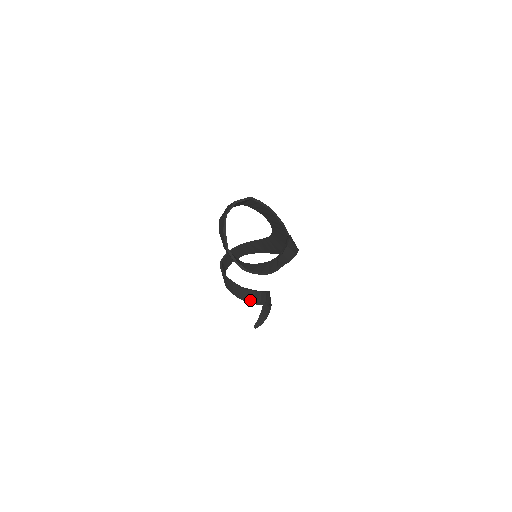
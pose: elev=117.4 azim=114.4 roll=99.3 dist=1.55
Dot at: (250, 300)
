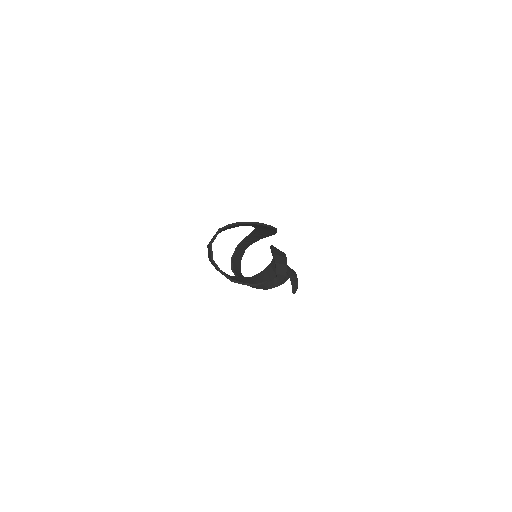
Dot at: (276, 285)
